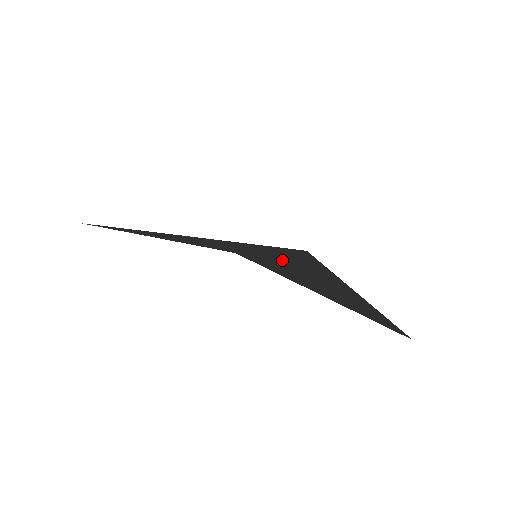
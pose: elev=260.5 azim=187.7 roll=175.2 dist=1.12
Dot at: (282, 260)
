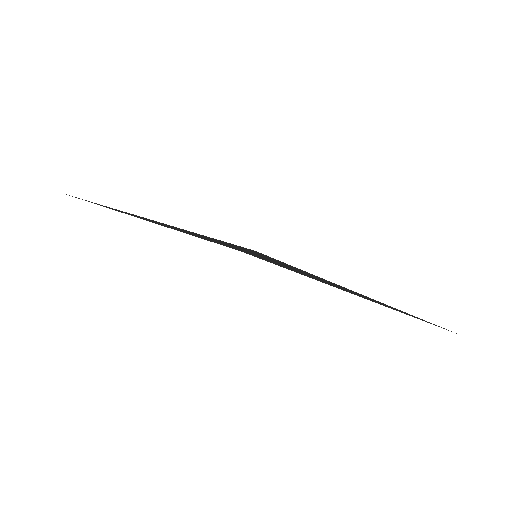
Dot at: (276, 262)
